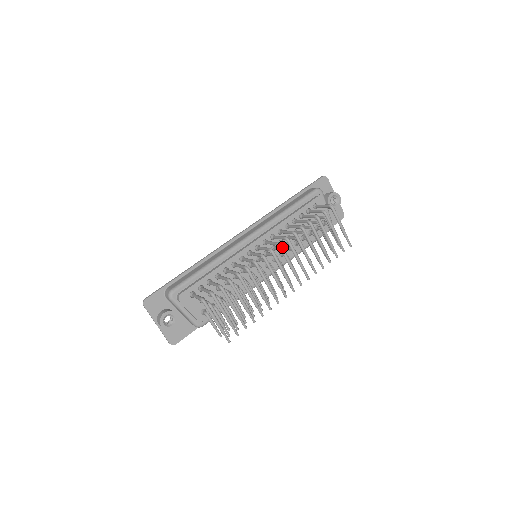
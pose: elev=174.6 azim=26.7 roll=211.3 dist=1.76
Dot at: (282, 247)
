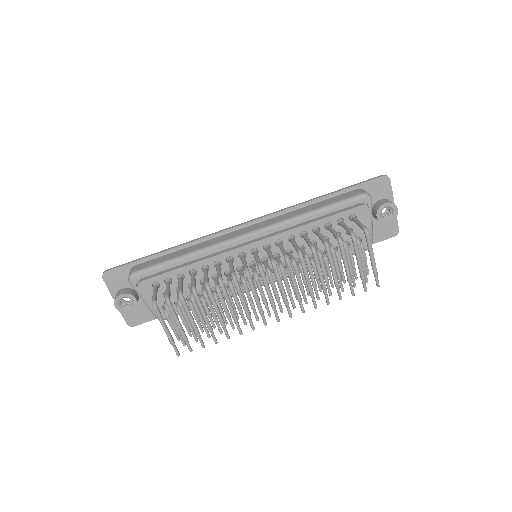
Dot at: (276, 267)
